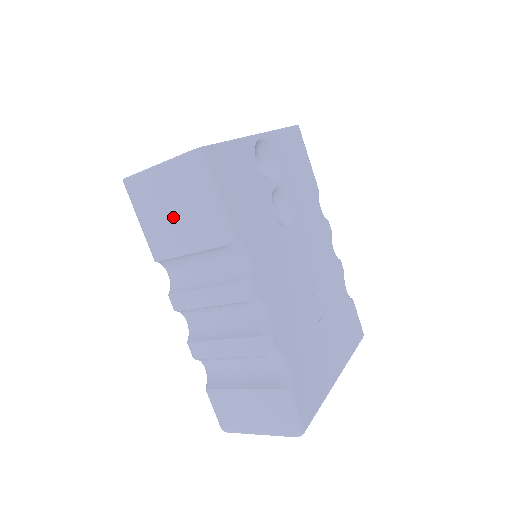
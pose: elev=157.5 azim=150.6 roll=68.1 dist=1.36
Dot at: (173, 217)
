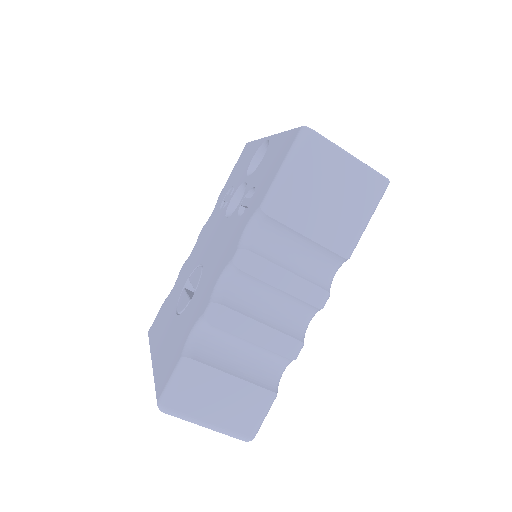
Dot at: (325, 201)
